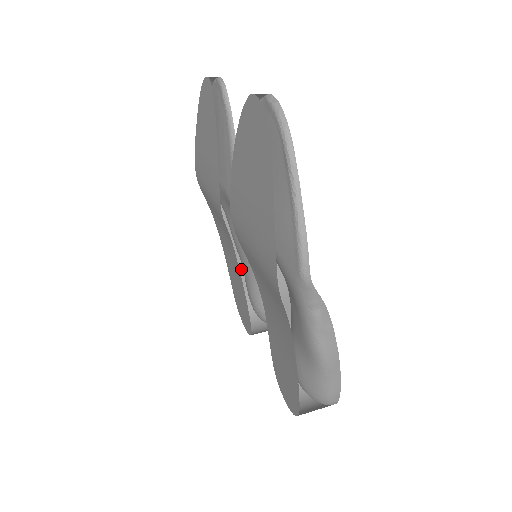
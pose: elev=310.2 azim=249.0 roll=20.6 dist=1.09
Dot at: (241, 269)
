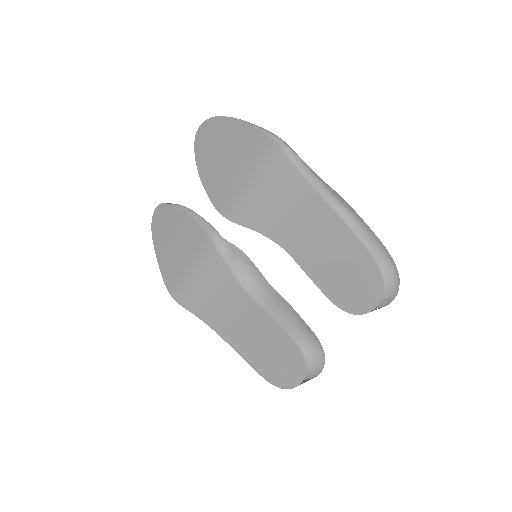
Dot at: occluded
